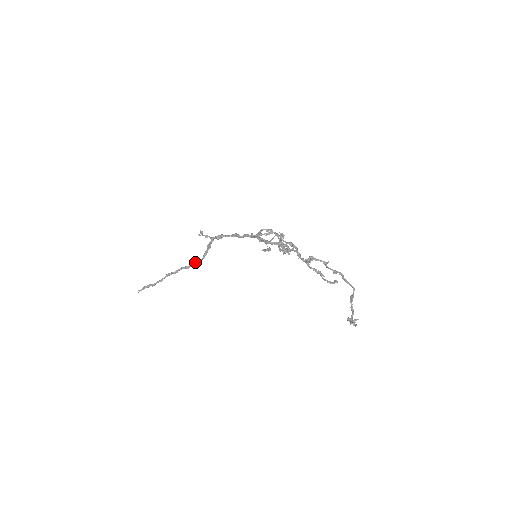
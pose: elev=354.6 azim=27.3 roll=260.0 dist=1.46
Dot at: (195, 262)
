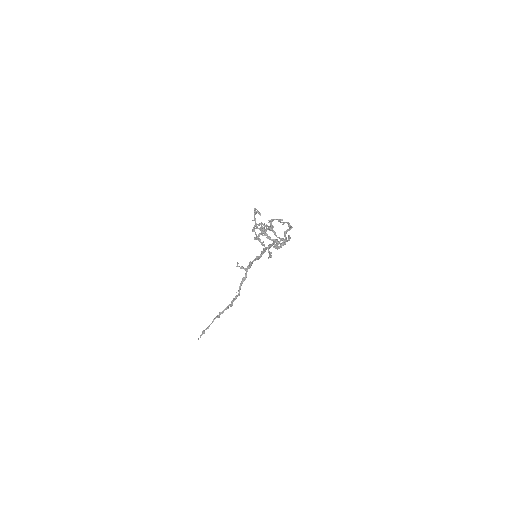
Dot at: (235, 297)
